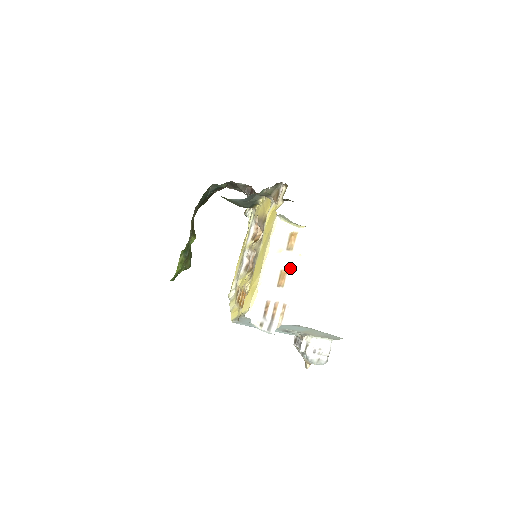
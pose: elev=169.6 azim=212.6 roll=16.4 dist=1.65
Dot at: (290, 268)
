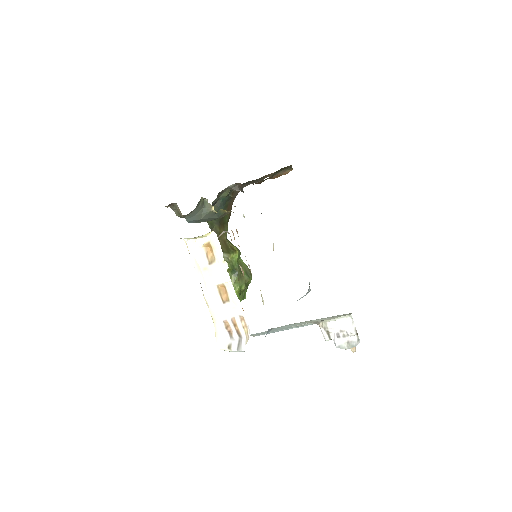
Dot at: (223, 280)
